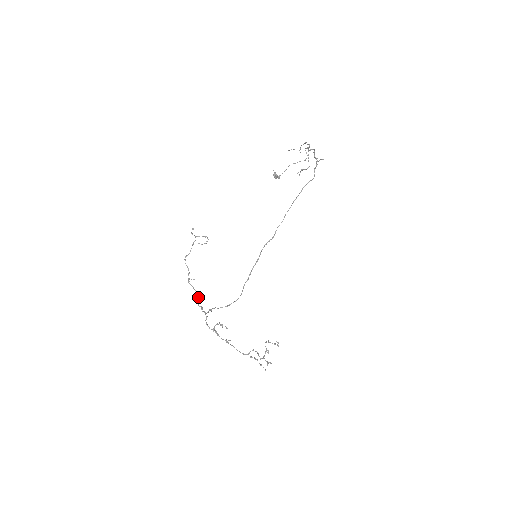
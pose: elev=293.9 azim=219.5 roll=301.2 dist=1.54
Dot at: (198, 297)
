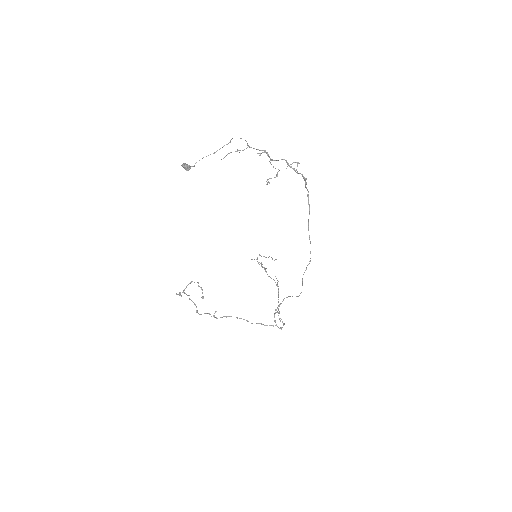
Dot at: occluded
